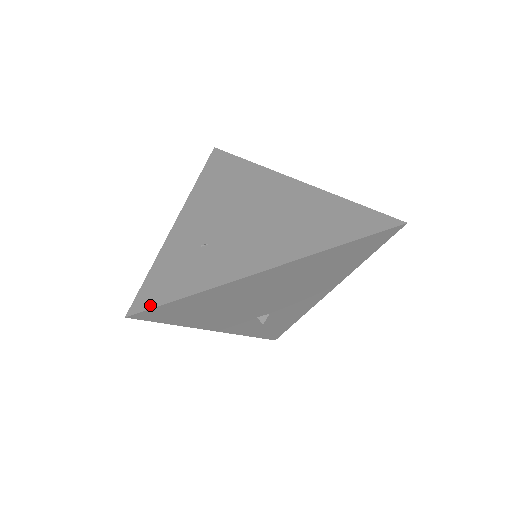
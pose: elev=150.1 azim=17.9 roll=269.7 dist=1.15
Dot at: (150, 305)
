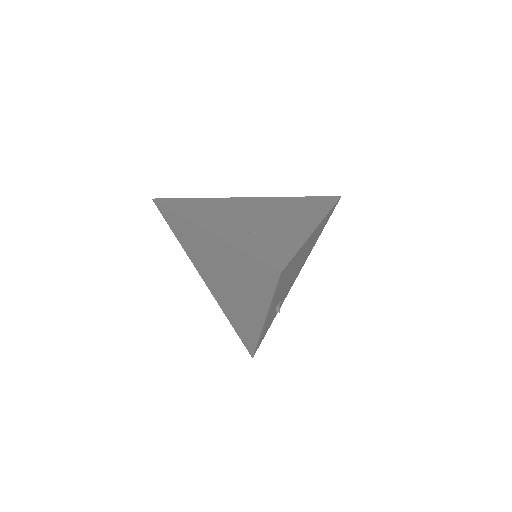
Dot at: (285, 262)
